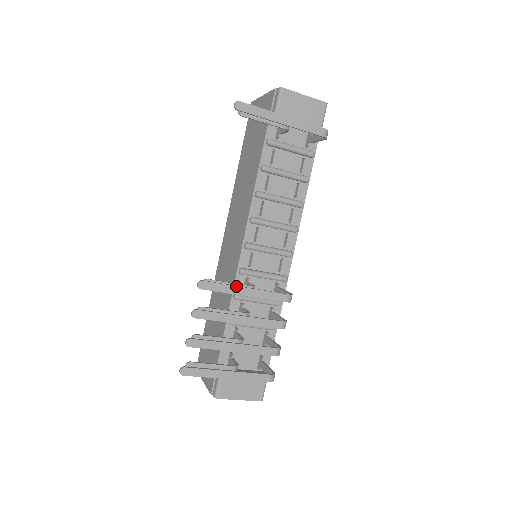
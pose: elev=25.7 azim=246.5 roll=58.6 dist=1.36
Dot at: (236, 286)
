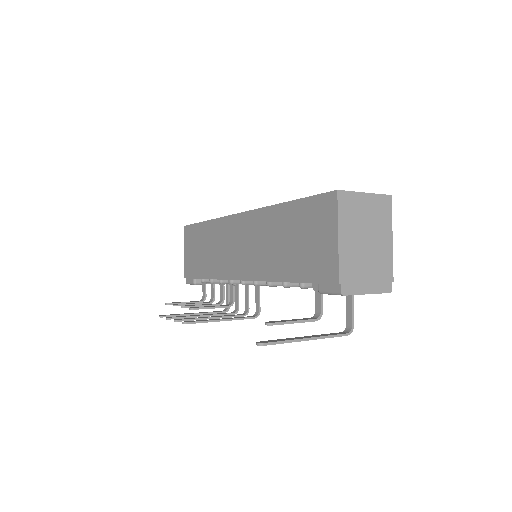
Dot at: occluded
